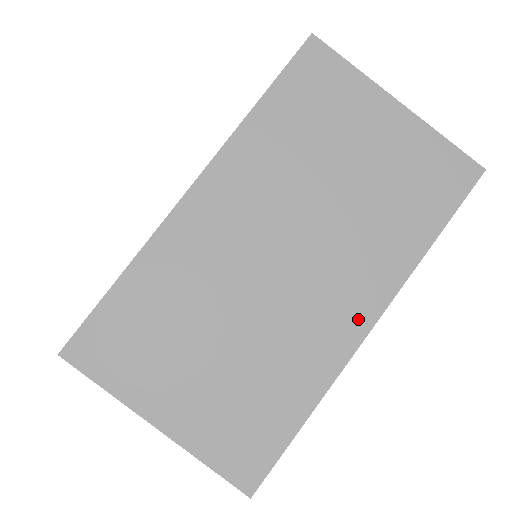
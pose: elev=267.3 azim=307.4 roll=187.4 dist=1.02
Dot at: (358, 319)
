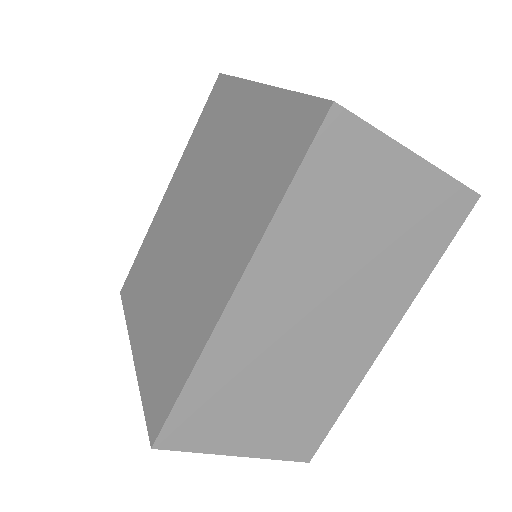
Dot at: (377, 340)
